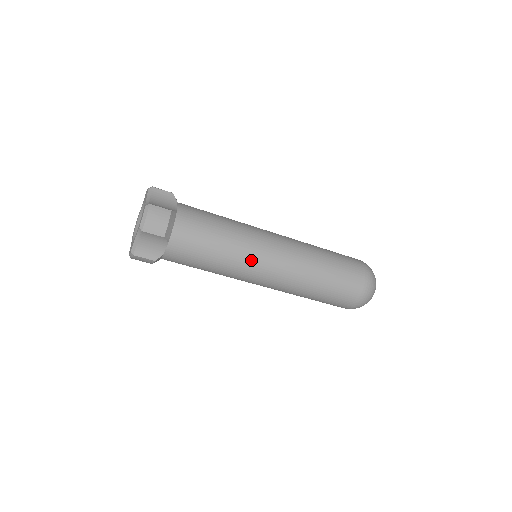
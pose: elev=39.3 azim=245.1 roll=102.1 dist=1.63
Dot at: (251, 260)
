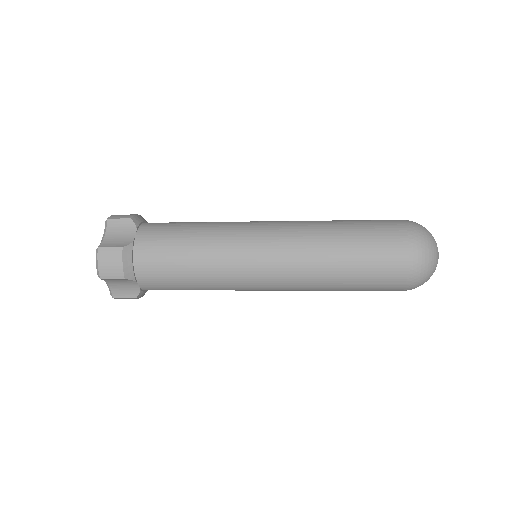
Dot at: (236, 273)
